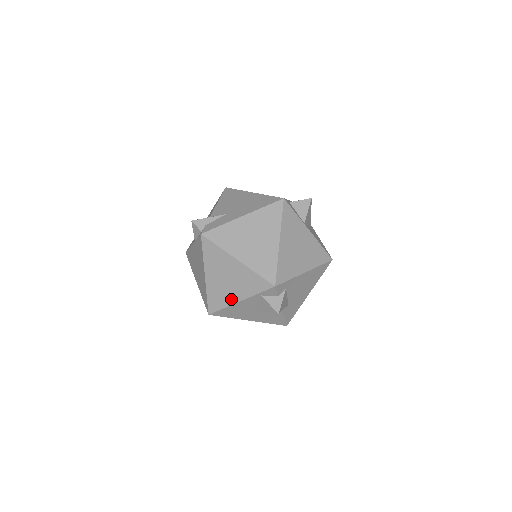
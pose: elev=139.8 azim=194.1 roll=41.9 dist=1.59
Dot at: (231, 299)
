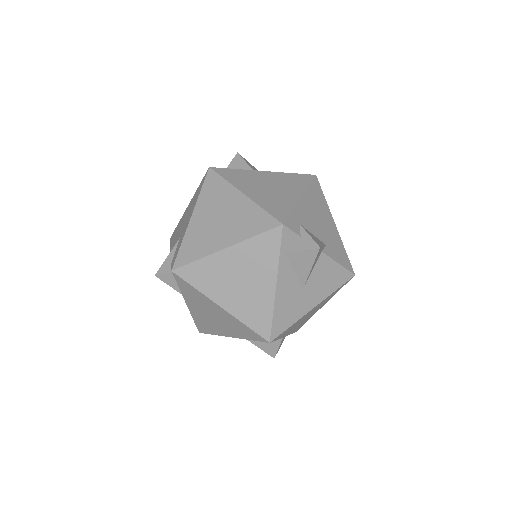
Dot at: (267, 296)
